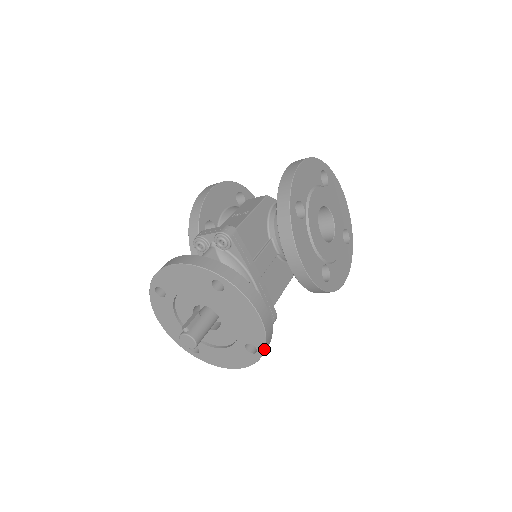
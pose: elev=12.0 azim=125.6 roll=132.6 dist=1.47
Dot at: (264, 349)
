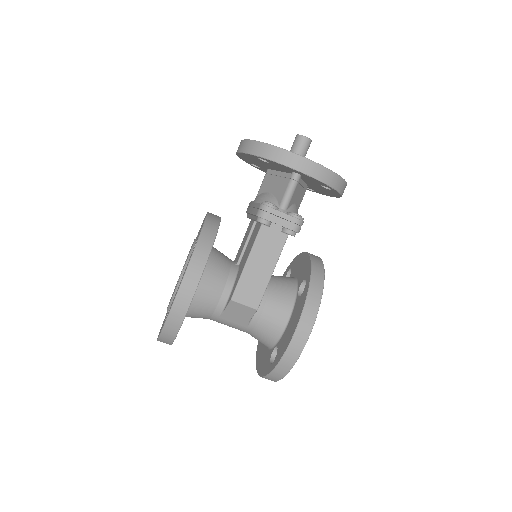
Dot at: (344, 179)
